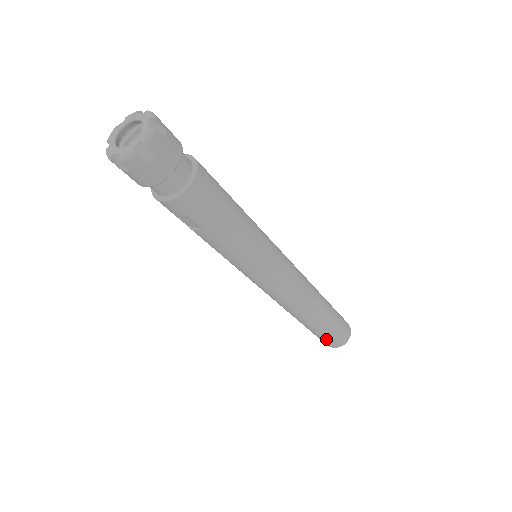
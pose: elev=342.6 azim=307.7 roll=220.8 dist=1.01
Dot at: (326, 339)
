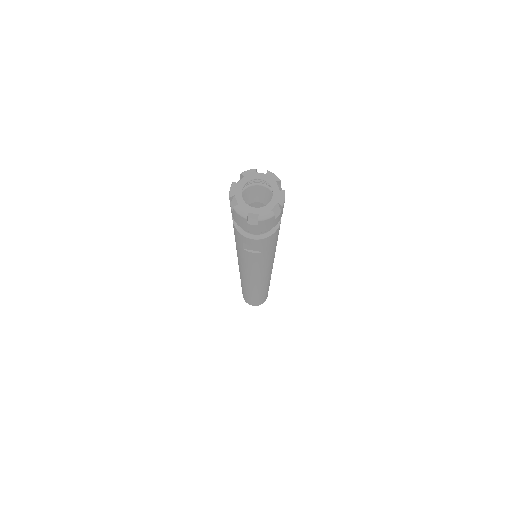
Dot at: (257, 302)
